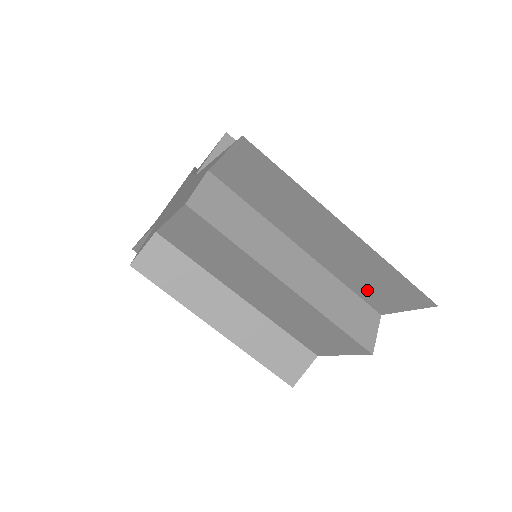
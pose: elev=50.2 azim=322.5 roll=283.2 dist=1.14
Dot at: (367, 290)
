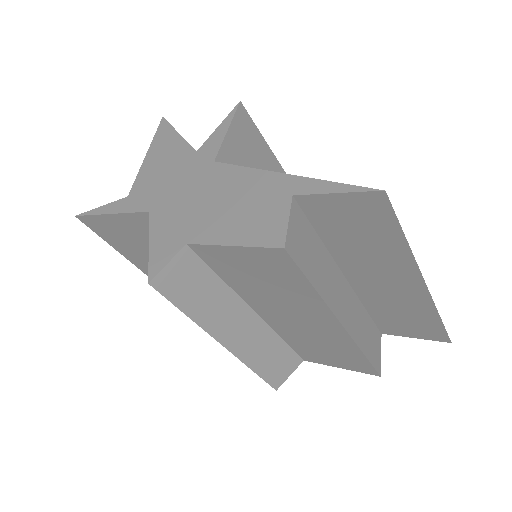
Dot at: (388, 319)
